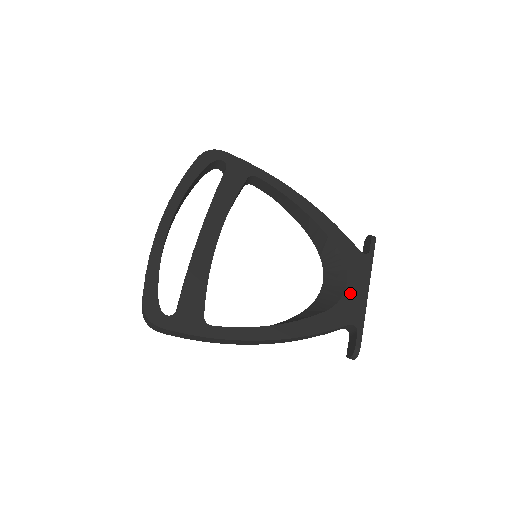
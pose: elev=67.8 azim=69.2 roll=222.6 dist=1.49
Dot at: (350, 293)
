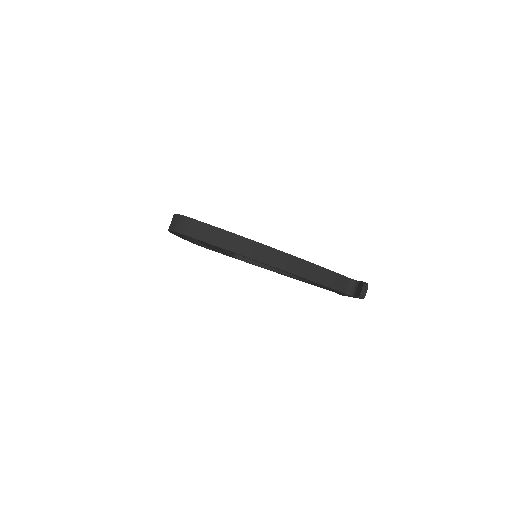
Dot at: occluded
